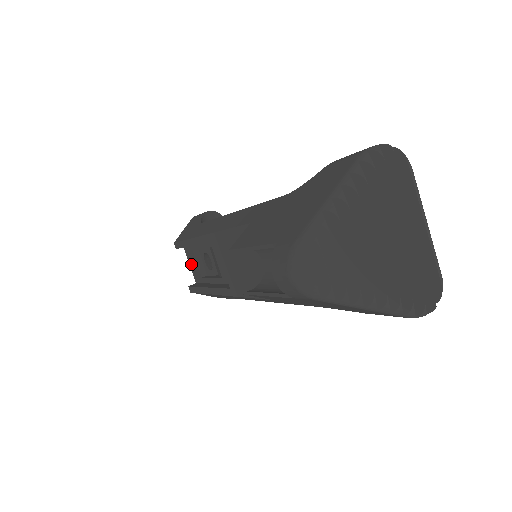
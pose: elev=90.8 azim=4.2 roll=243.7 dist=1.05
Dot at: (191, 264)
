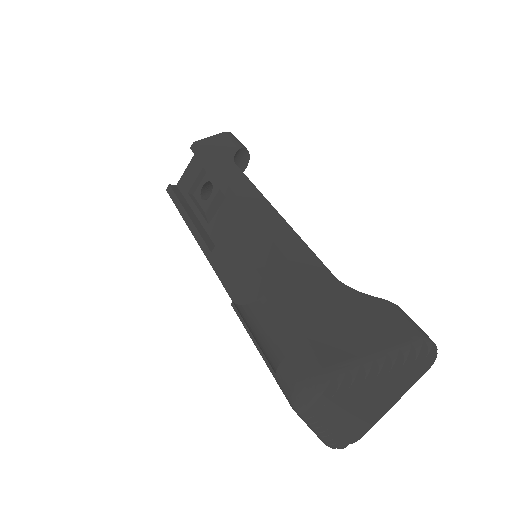
Dot at: (189, 170)
